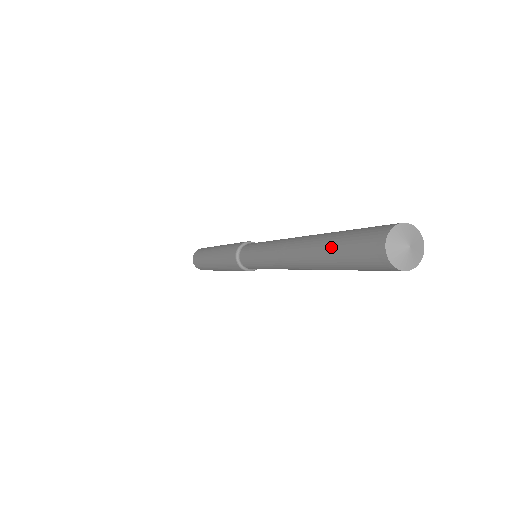
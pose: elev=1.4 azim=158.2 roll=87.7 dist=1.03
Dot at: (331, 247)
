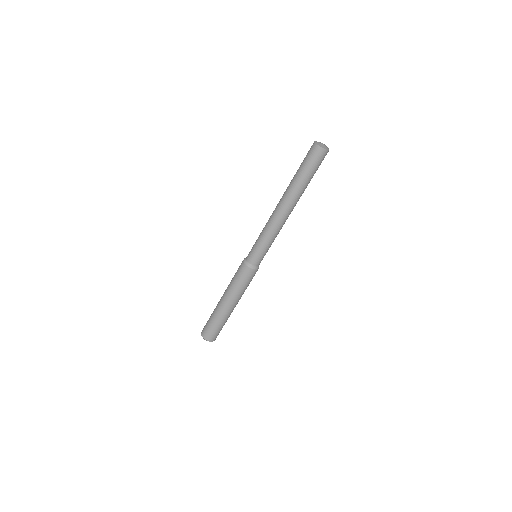
Dot at: (297, 173)
